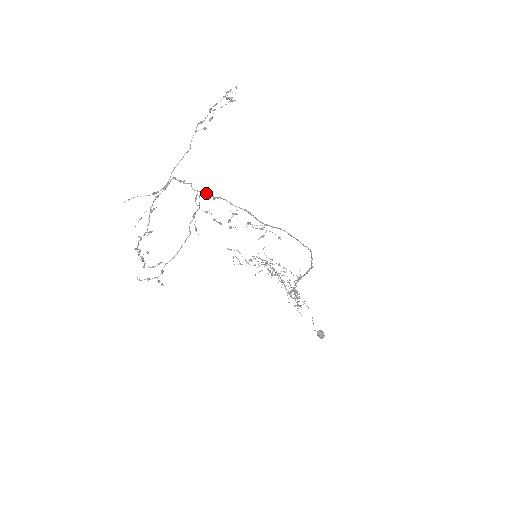
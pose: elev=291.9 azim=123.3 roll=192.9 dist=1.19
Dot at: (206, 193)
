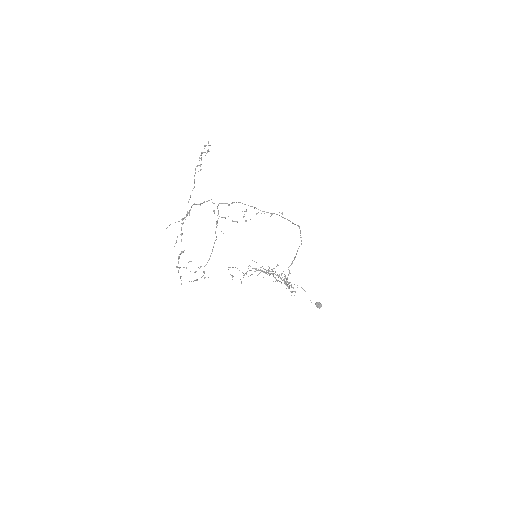
Dot at: (223, 203)
